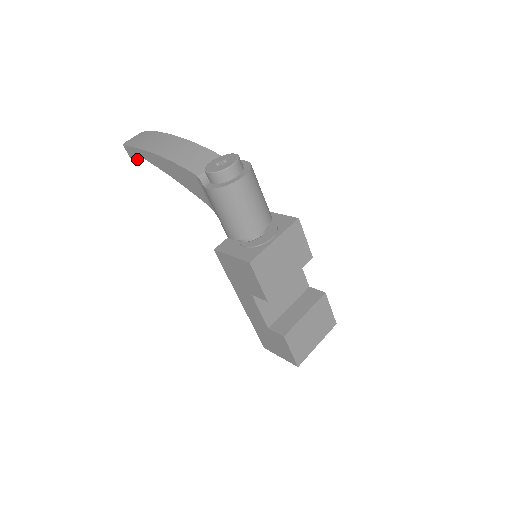
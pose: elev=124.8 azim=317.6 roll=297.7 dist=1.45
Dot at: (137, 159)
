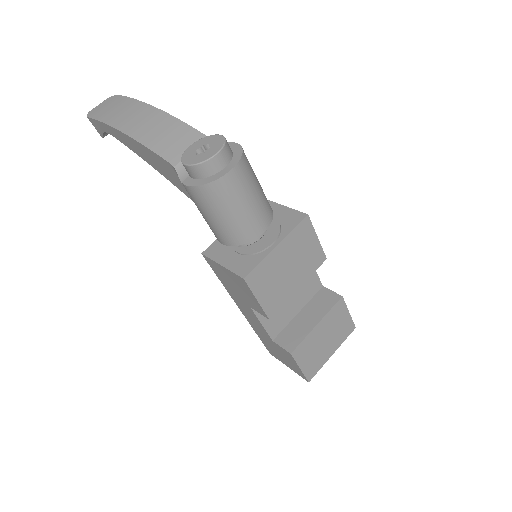
Dot at: (106, 133)
